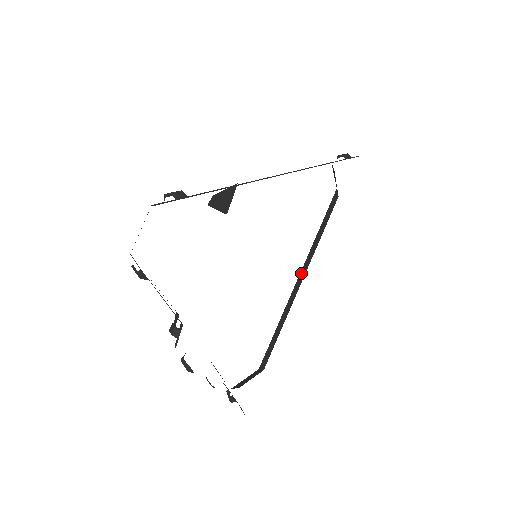
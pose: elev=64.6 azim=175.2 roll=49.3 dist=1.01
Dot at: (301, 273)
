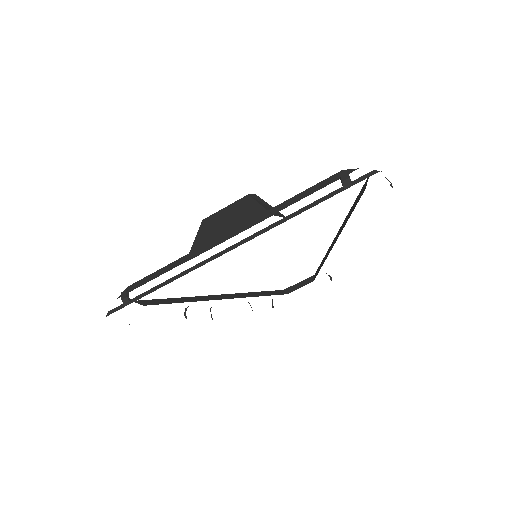
Dot at: (338, 233)
